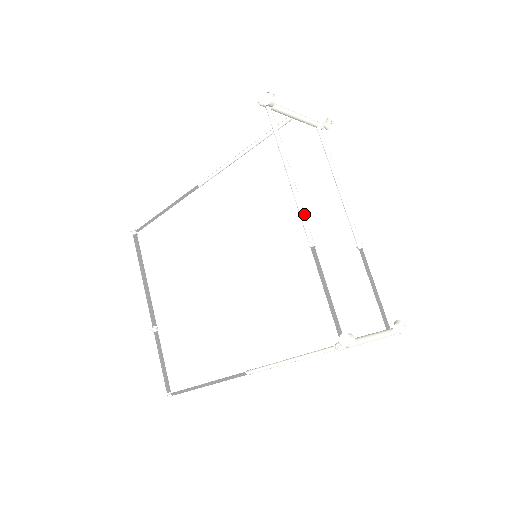
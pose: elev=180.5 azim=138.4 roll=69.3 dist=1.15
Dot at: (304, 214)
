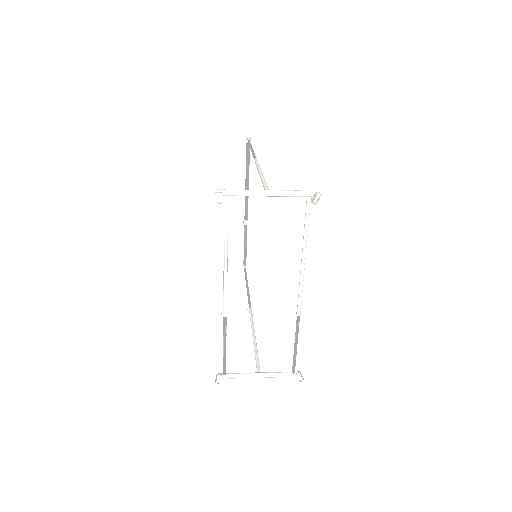
Dot at: (225, 293)
